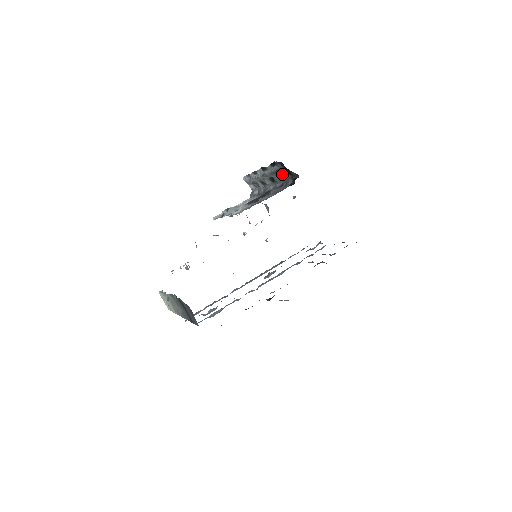
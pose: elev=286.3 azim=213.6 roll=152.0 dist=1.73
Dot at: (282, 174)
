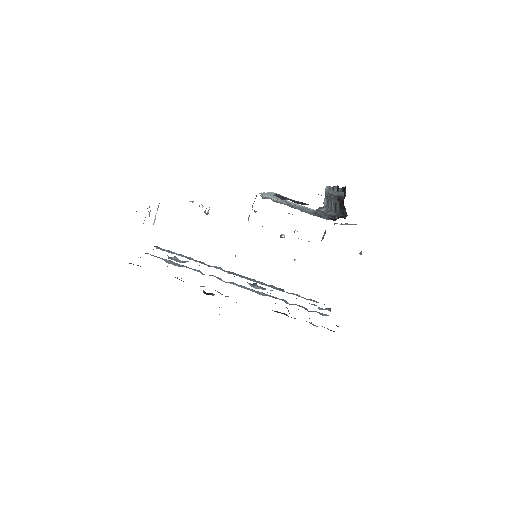
Dot at: occluded
